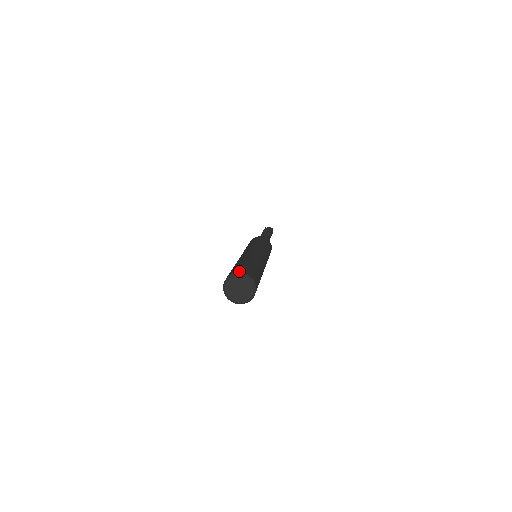
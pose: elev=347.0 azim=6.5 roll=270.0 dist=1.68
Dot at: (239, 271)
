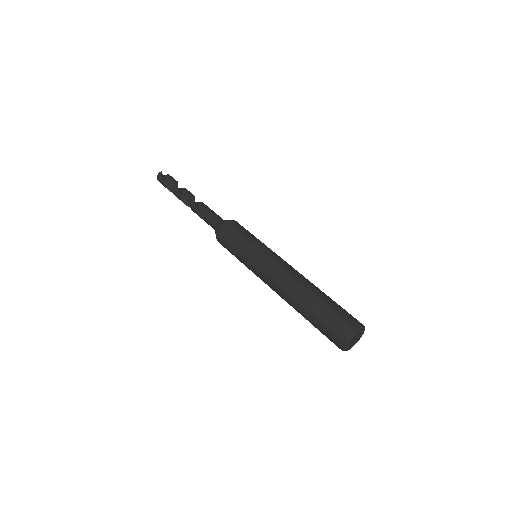
Dot at: (361, 323)
